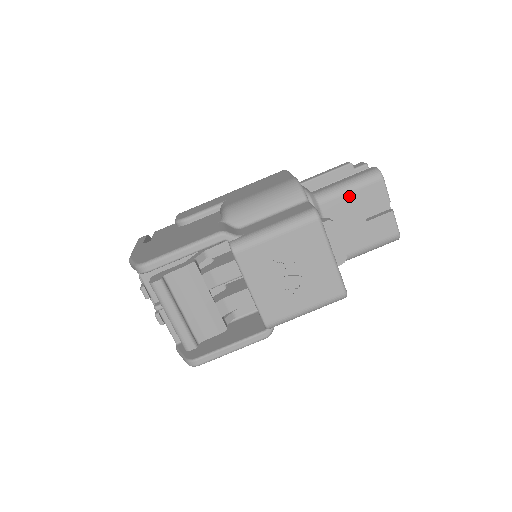
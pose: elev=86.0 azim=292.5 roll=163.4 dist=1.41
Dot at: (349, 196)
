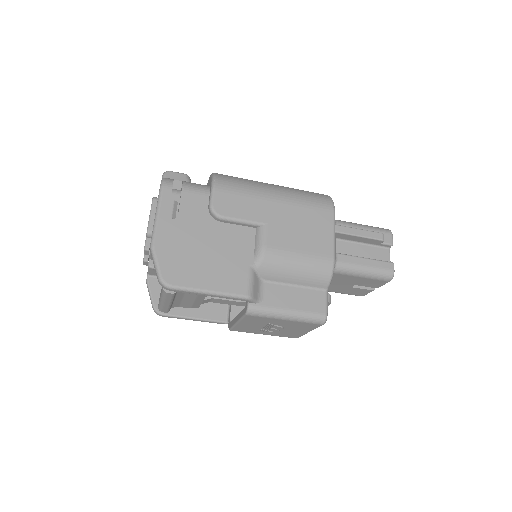
Dot at: (358, 278)
